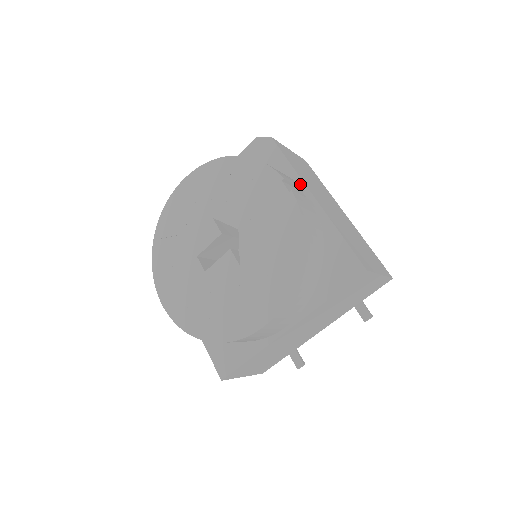
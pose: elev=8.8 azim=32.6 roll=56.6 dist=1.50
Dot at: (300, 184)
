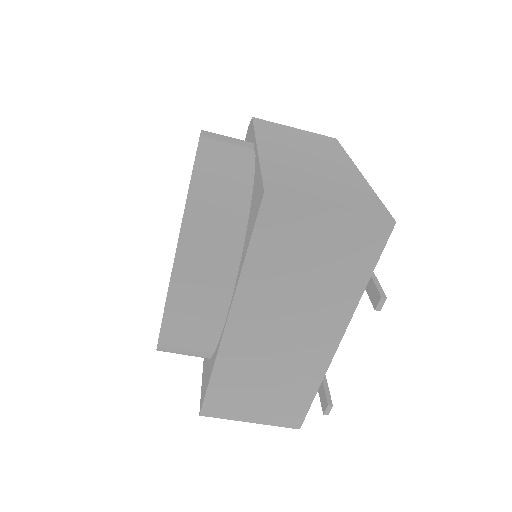
Dot at: (254, 142)
